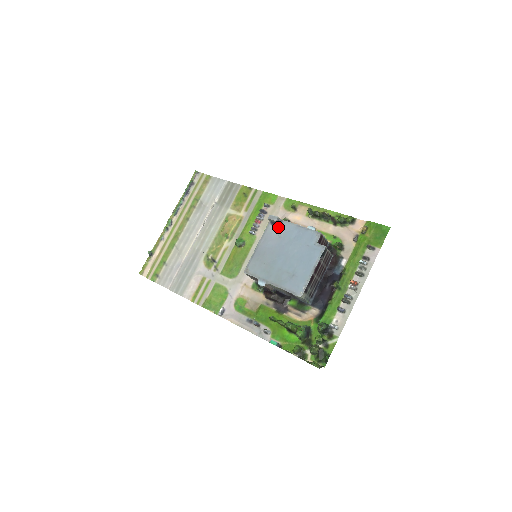
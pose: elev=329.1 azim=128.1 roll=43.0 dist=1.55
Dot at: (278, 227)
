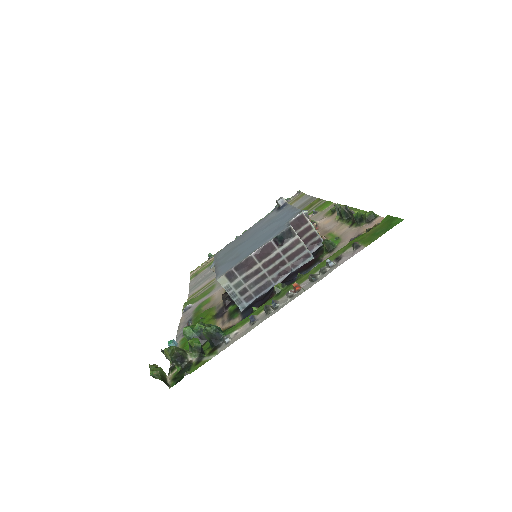
Dot at: (278, 211)
